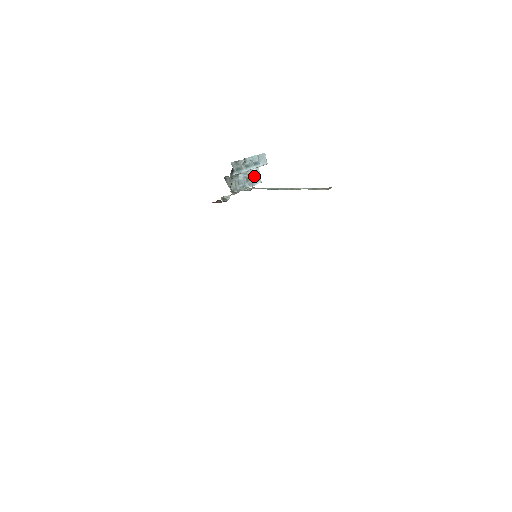
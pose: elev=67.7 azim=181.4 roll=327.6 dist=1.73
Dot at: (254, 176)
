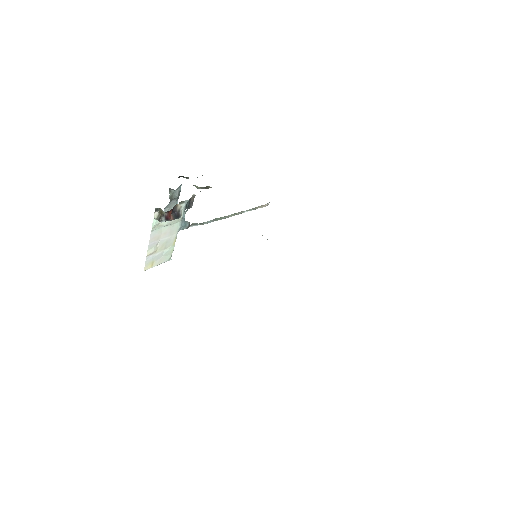
Dot at: occluded
